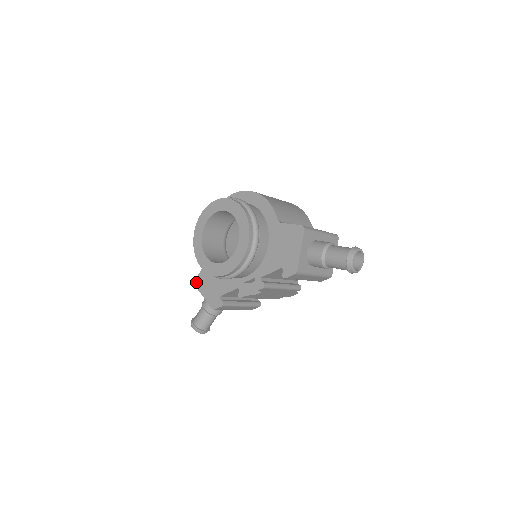
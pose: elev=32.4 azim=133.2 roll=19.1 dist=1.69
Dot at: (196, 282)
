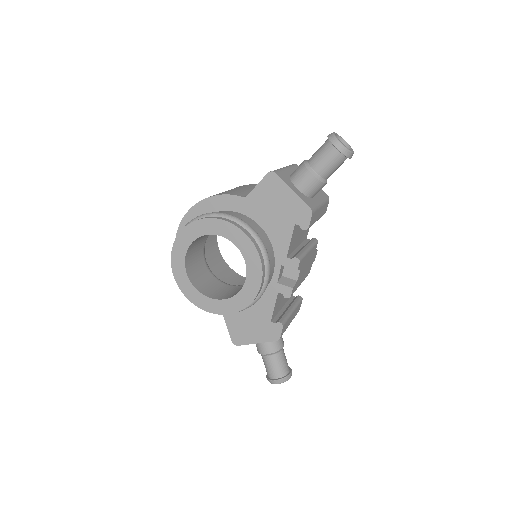
Dot at: (235, 342)
